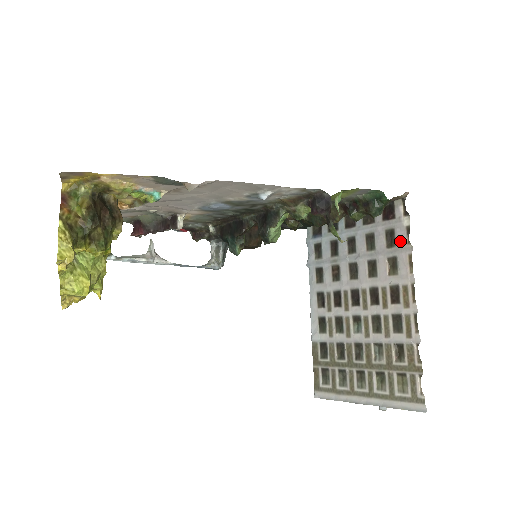
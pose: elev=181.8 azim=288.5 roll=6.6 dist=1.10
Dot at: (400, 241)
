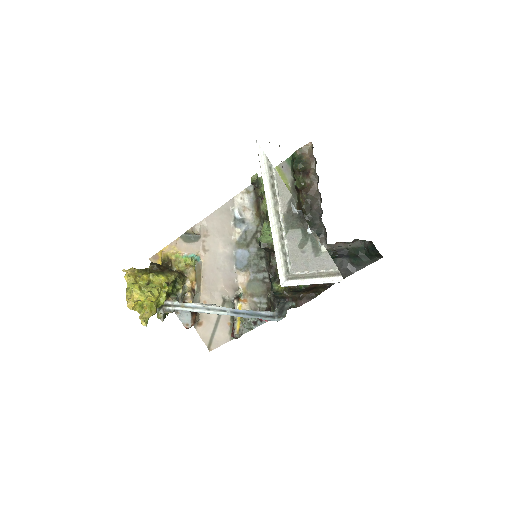
Dot at: occluded
